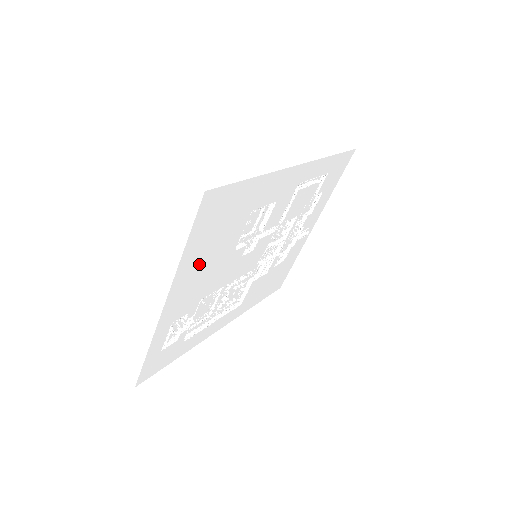
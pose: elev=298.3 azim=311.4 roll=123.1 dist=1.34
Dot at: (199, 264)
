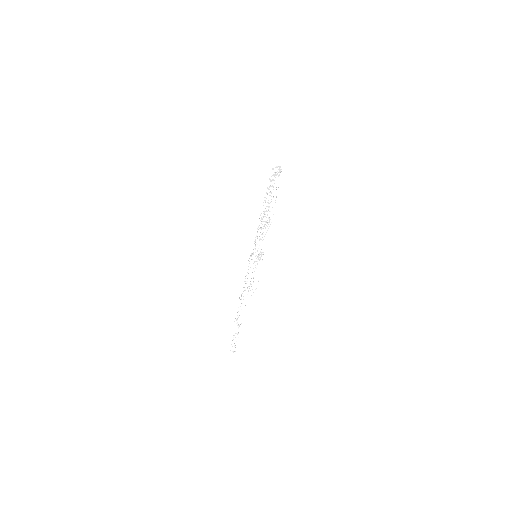
Dot at: occluded
